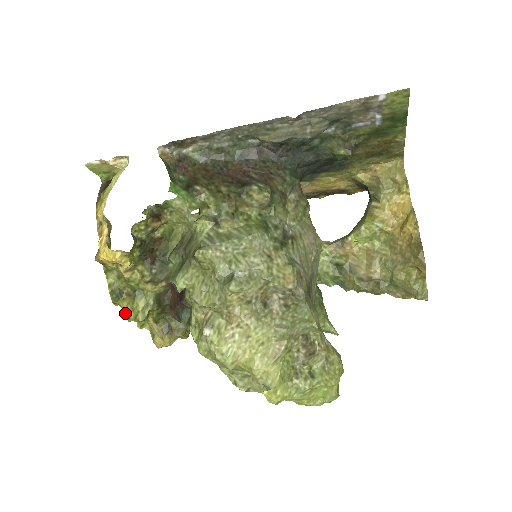
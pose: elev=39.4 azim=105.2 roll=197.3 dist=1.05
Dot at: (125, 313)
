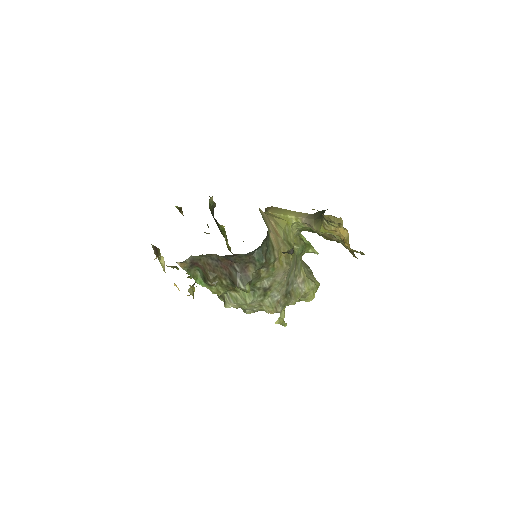
Dot at: occluded
